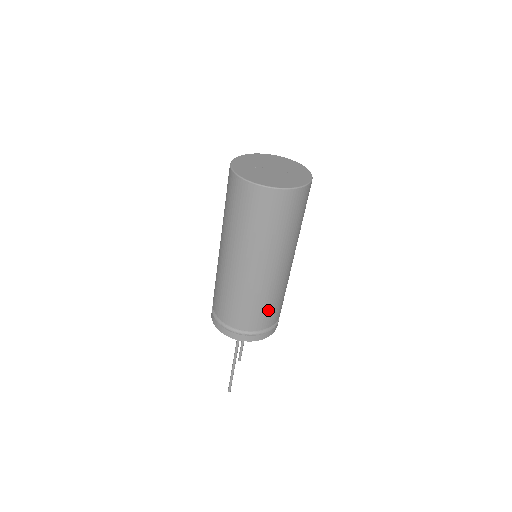
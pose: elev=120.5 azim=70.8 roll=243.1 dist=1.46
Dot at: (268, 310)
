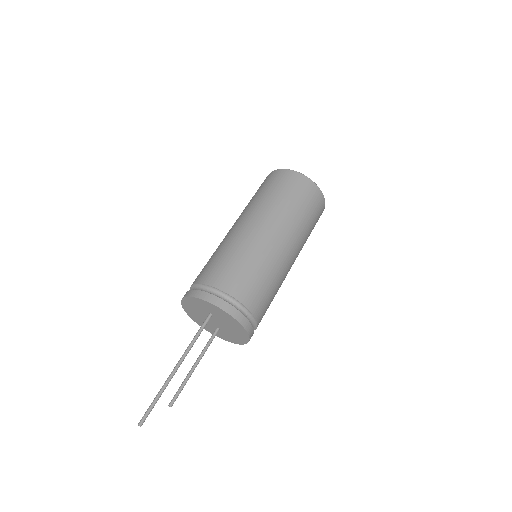
Dot at: (256, 282)
